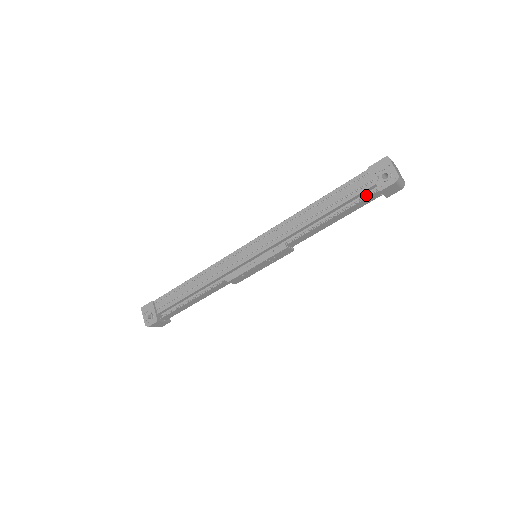
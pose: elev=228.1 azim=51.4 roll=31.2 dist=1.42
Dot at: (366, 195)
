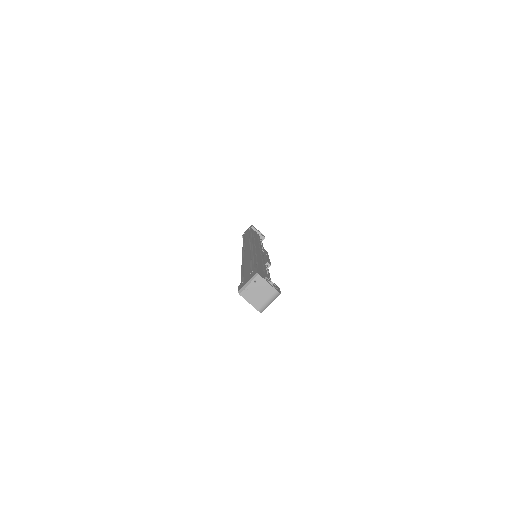
Dot at: occluded
